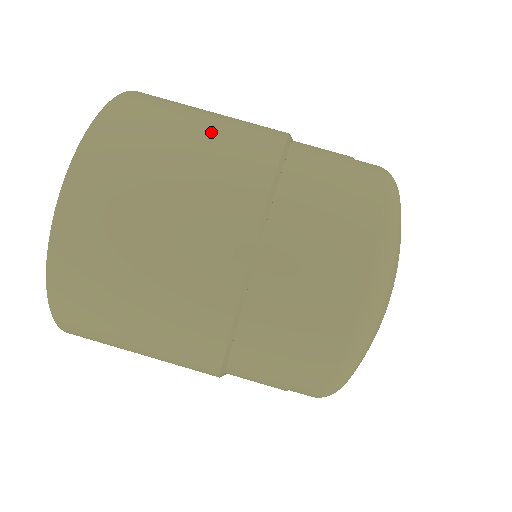
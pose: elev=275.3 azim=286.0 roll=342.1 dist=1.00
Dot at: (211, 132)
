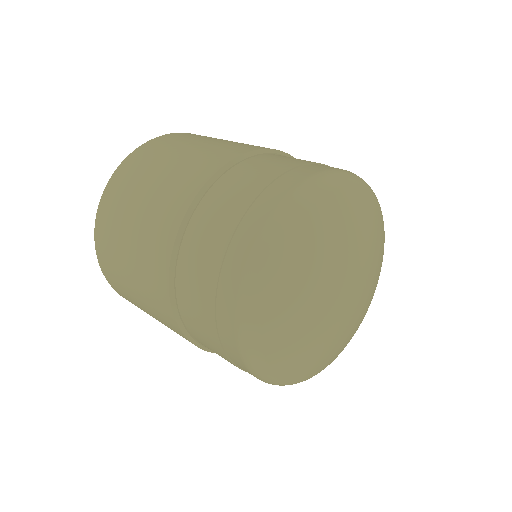
Dot at: (200, 148)
